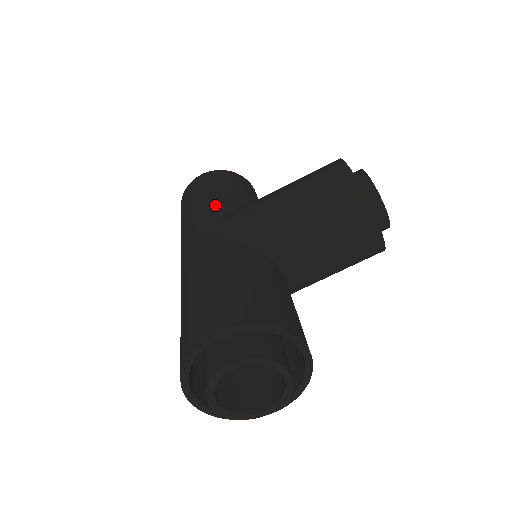
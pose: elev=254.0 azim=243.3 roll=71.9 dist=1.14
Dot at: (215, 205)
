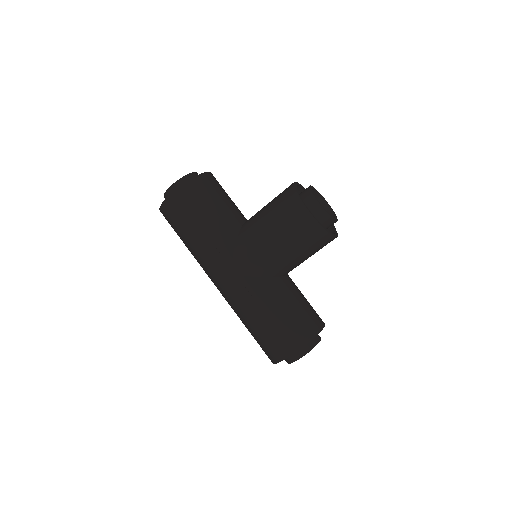
Dot at: (217, 242)
